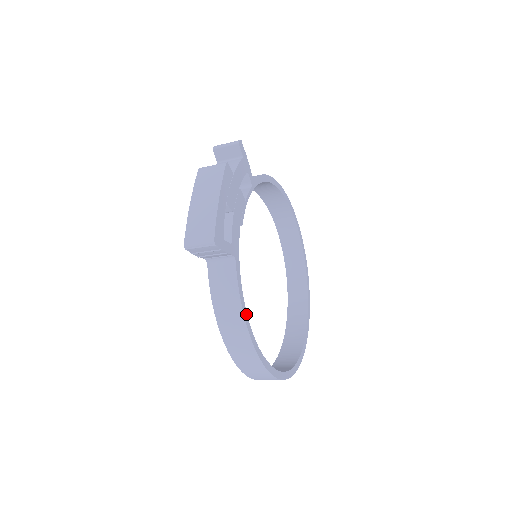
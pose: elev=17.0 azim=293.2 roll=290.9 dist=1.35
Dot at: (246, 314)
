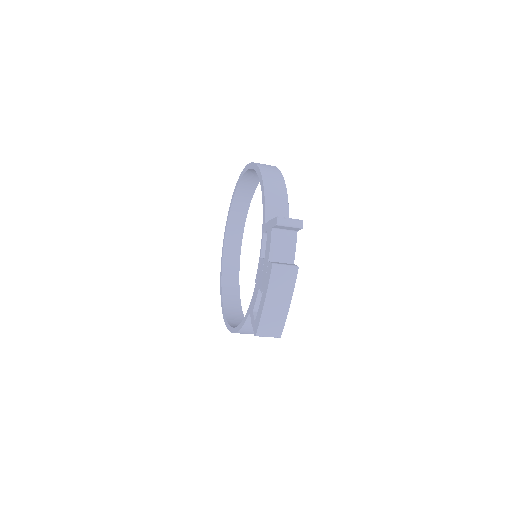
Dot at: occluded
